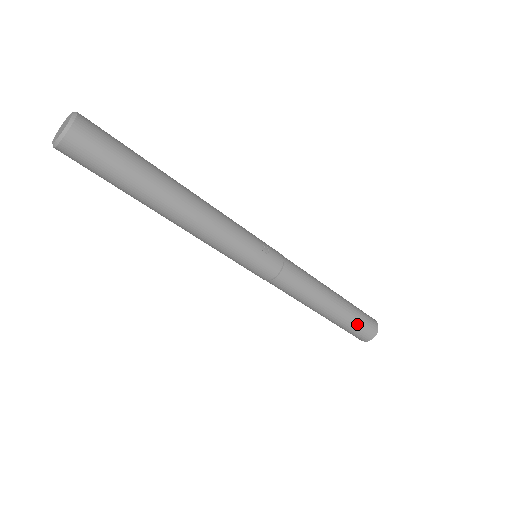
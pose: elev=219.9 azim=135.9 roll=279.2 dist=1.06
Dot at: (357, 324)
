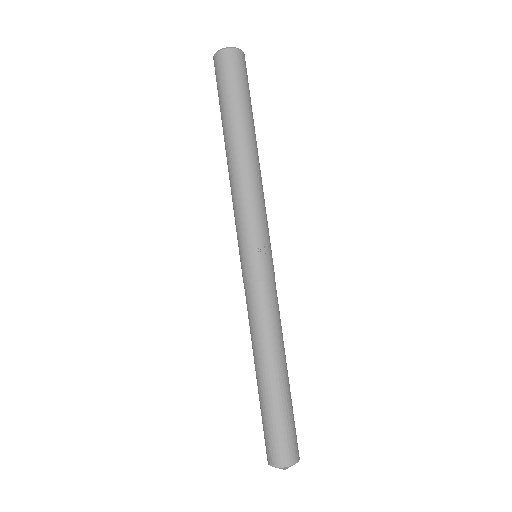
Dot at: (273, 425)
